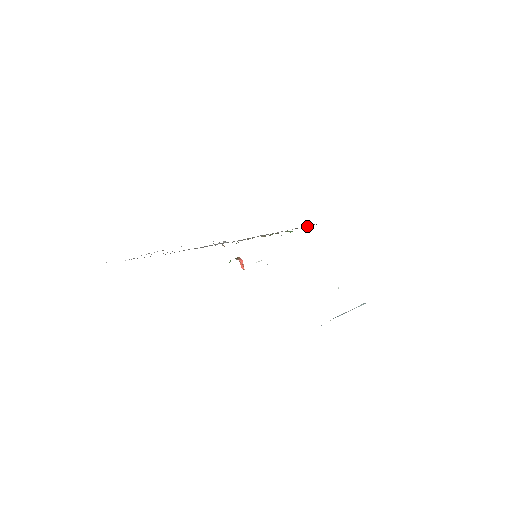
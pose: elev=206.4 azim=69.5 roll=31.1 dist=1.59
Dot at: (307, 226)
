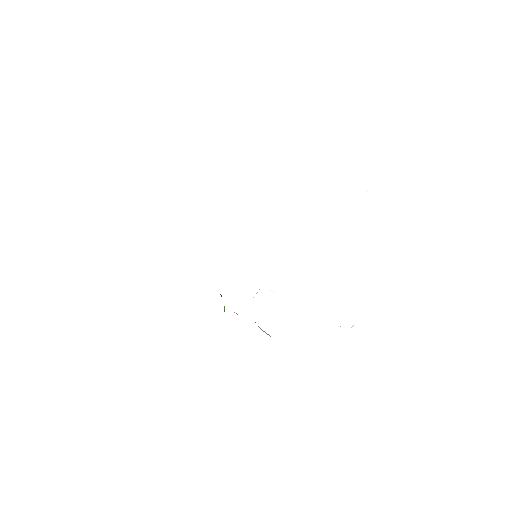
Dot at: occluded
